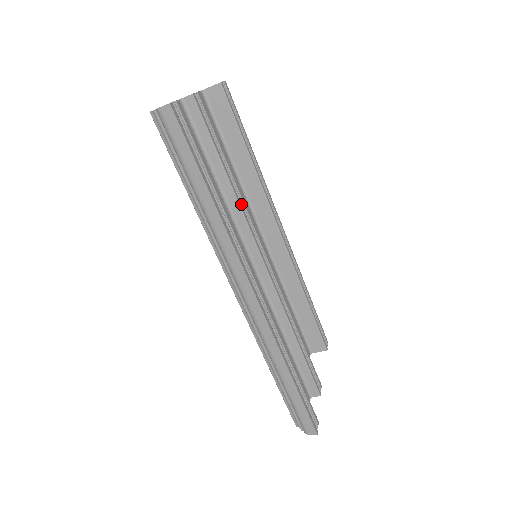
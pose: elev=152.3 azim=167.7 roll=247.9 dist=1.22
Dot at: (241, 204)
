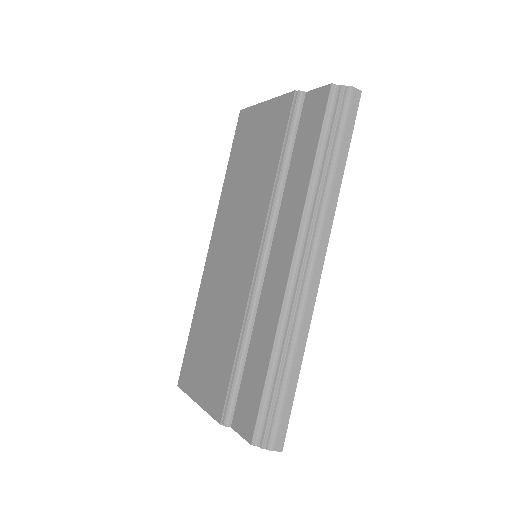
Dot at: occluded
